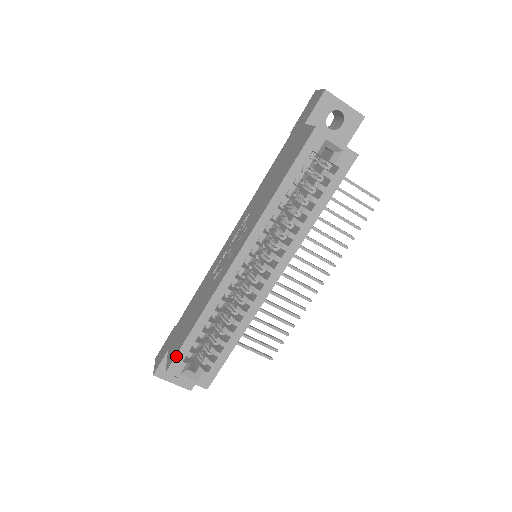
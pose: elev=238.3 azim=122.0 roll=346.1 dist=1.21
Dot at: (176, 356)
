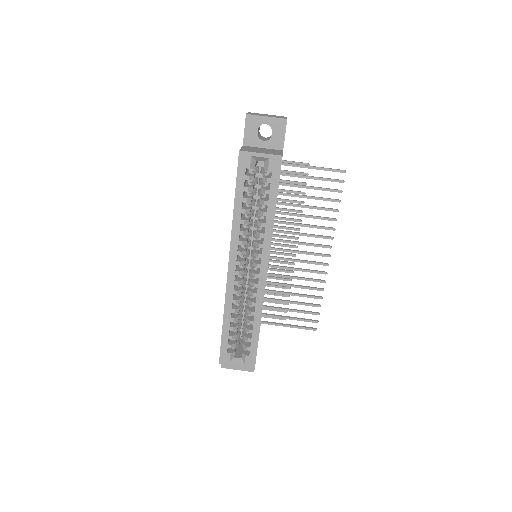
Dot at: (220, 350)
